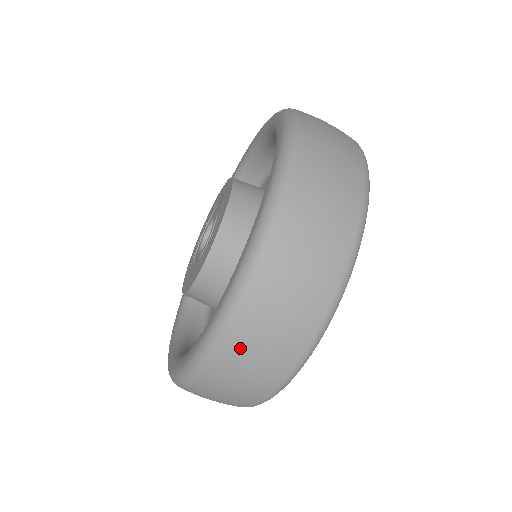
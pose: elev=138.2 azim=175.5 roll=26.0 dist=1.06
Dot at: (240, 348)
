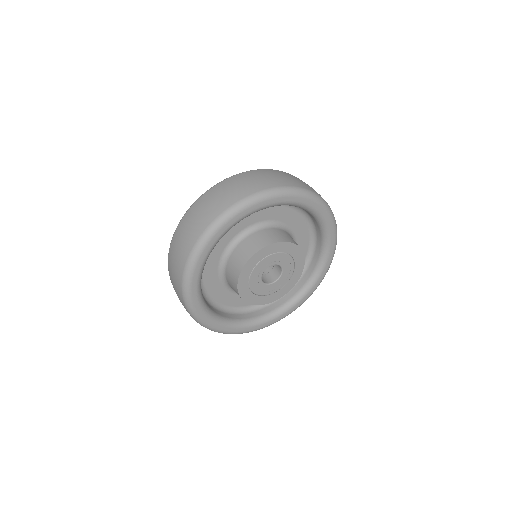
Dot at: (186, 221)
